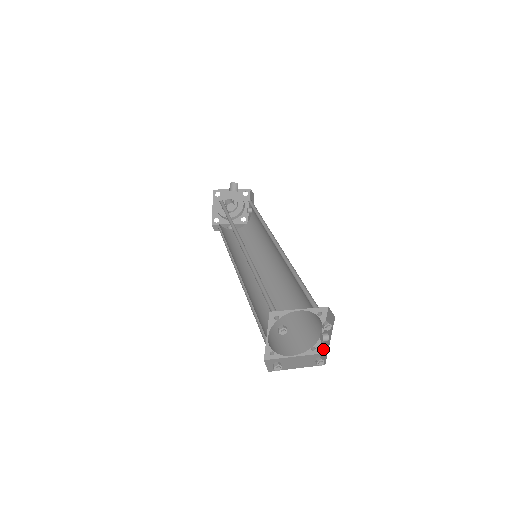
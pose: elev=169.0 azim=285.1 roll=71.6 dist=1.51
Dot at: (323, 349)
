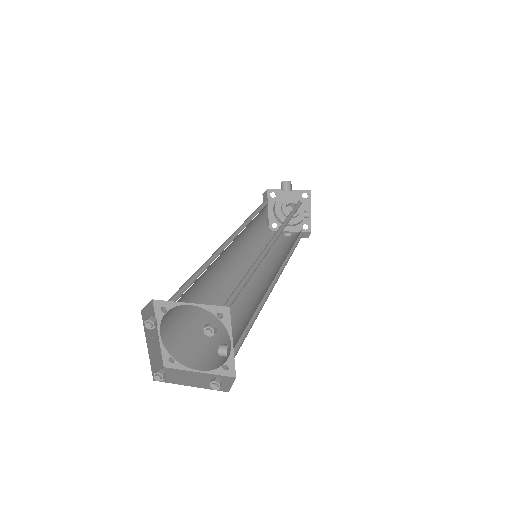
Dot at: occluded
